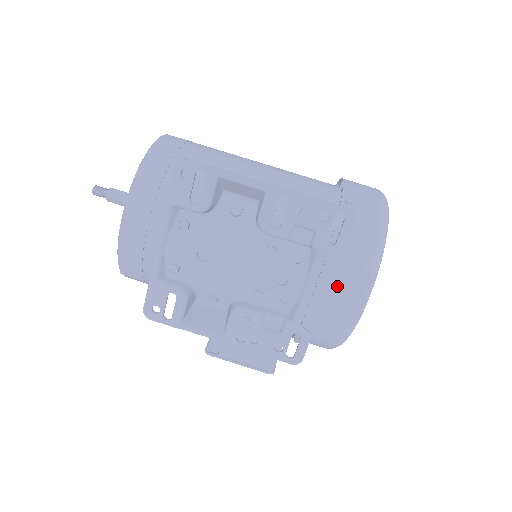
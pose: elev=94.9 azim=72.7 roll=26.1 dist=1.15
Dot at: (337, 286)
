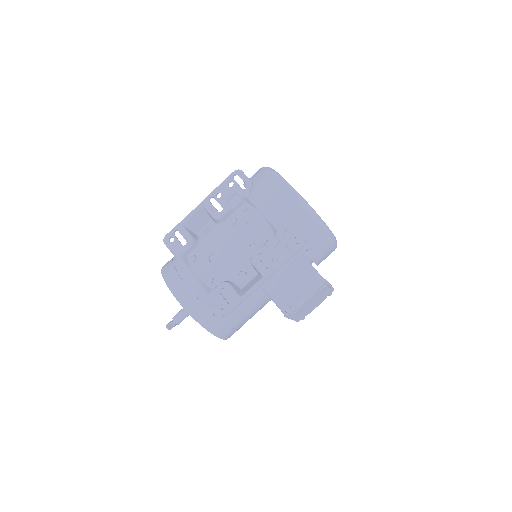
Dot at: (271, 196)
